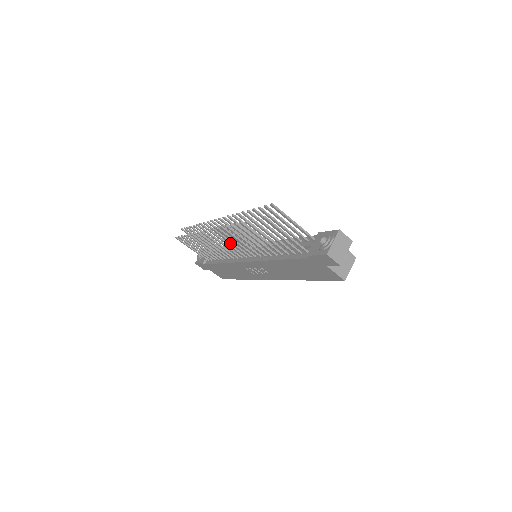
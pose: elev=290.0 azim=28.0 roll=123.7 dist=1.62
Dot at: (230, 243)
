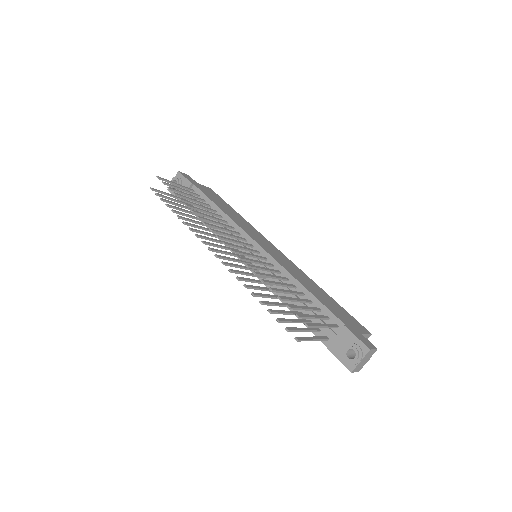
Dot at: (232, 260)
